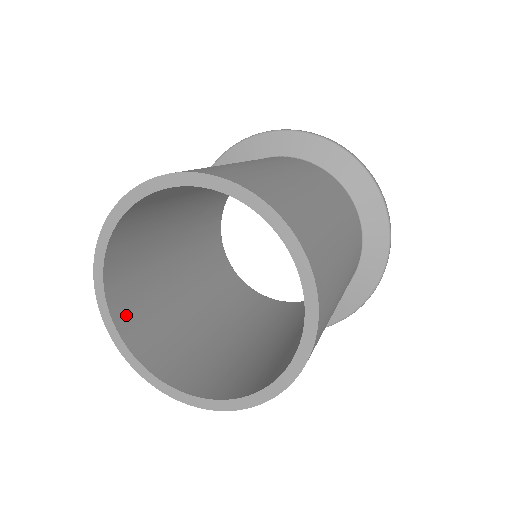
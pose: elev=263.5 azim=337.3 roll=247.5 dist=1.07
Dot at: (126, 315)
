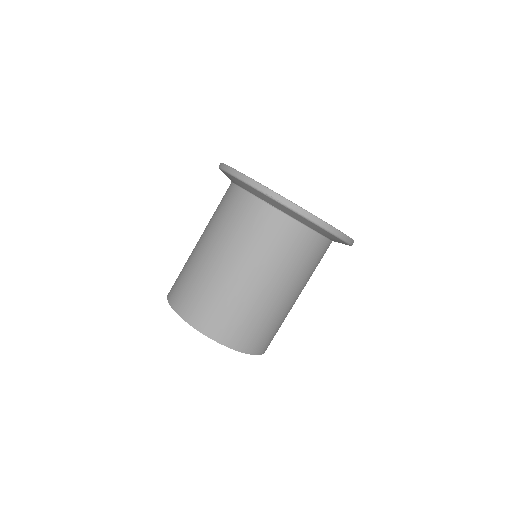
Dot at: occluded
